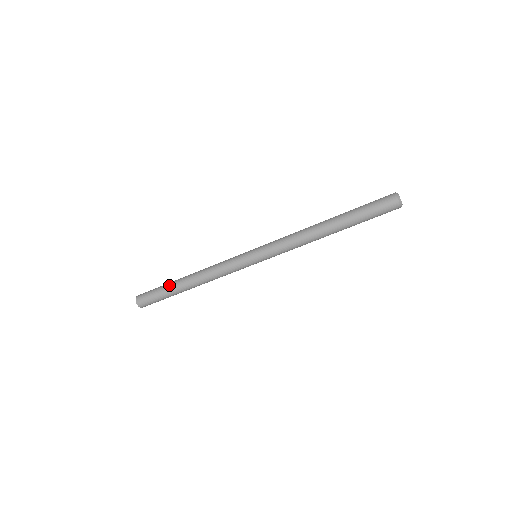
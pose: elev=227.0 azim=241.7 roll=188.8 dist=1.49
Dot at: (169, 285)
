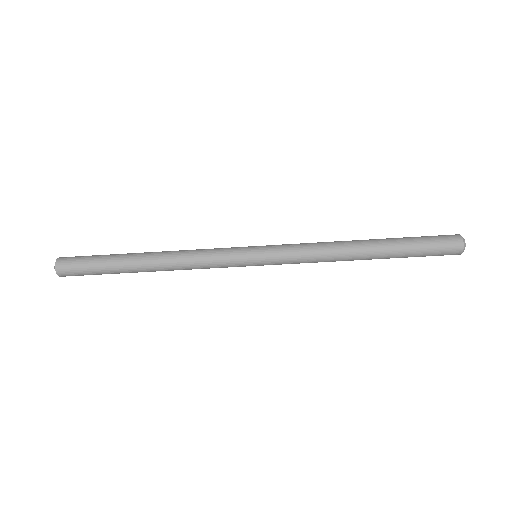
Dot at: (116, 261)
